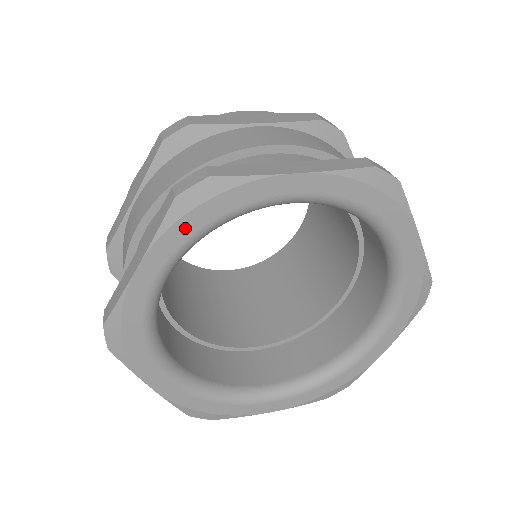
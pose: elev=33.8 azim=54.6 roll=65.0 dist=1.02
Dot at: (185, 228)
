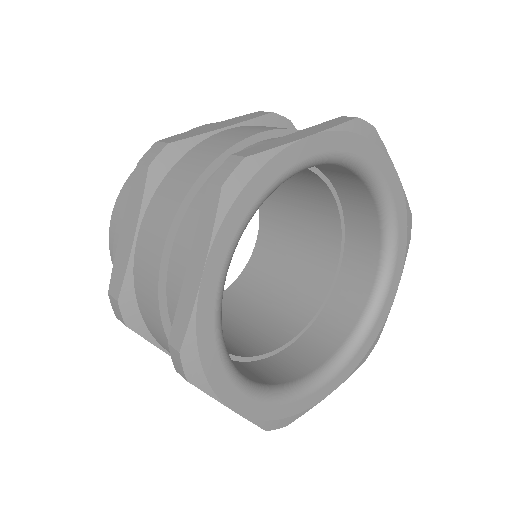
Dot at: (348, 142)
